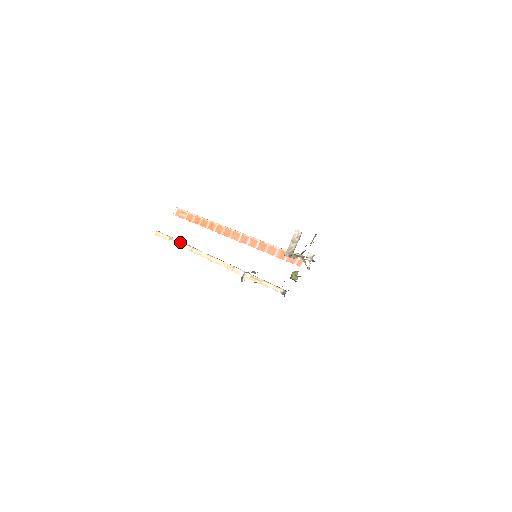
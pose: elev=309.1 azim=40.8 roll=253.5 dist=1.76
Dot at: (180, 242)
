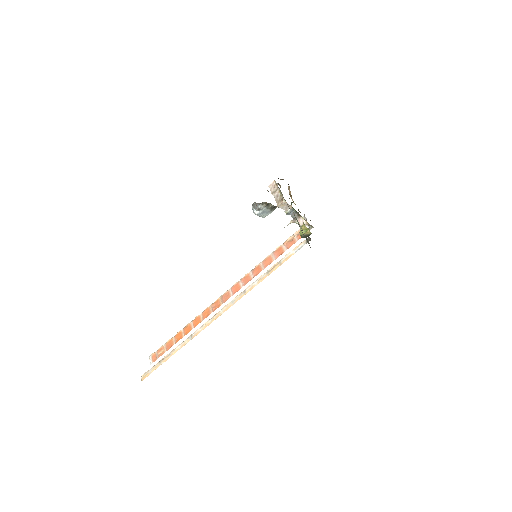
Dot at: (174, 349)
